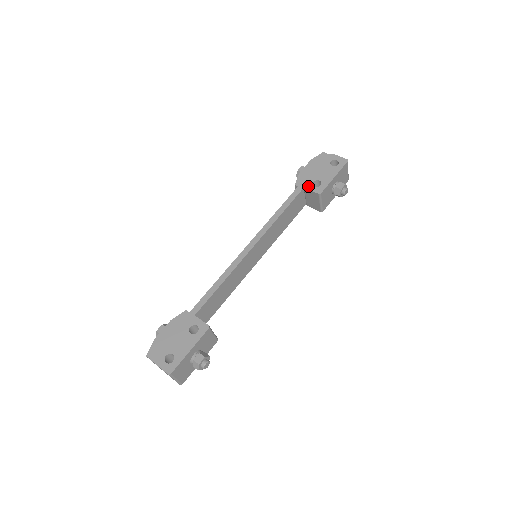
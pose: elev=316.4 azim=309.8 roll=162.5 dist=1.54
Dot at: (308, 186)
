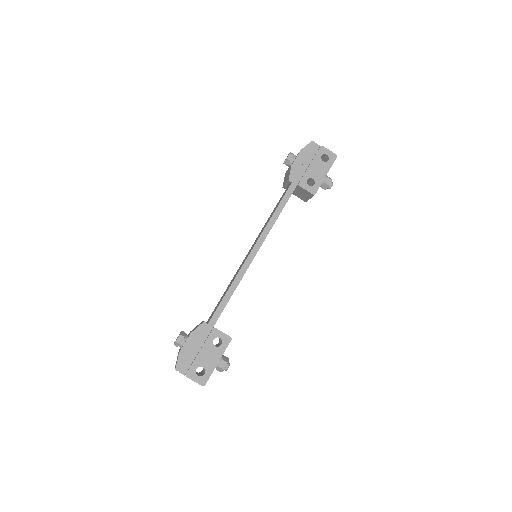
Dot at: (303, 185)
